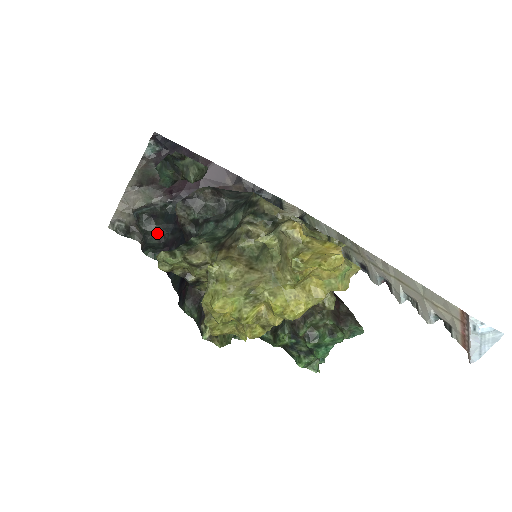
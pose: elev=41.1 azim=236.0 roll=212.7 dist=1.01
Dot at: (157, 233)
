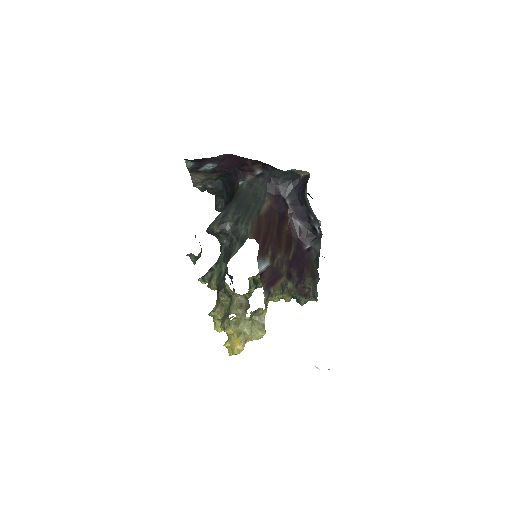
Dot at: (219, 195)
